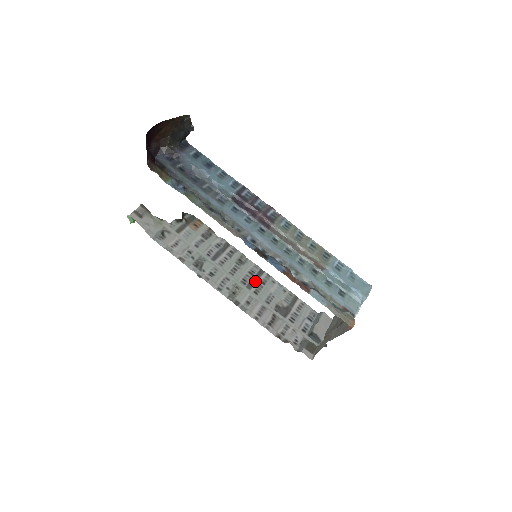
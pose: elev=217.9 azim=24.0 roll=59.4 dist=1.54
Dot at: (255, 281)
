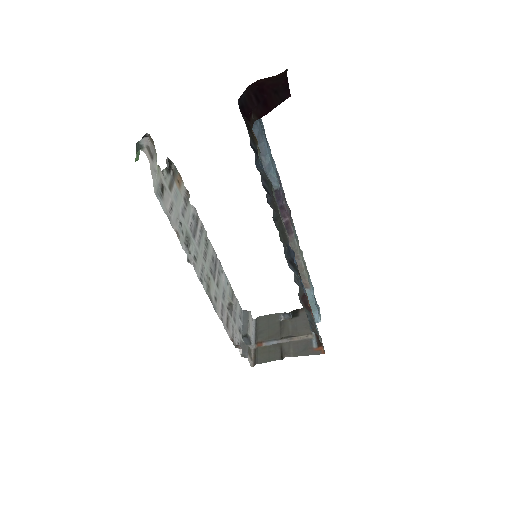
Dot at: (216, 270)
